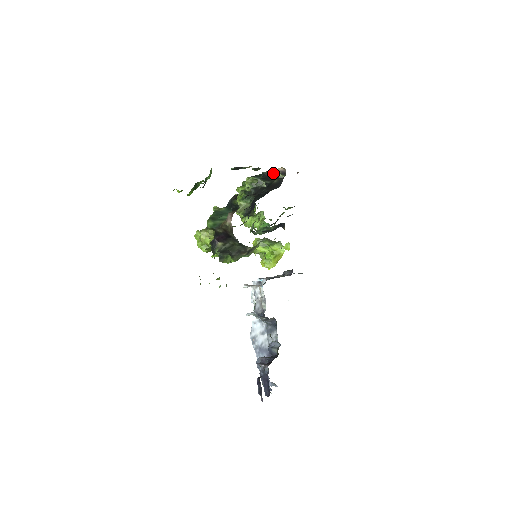
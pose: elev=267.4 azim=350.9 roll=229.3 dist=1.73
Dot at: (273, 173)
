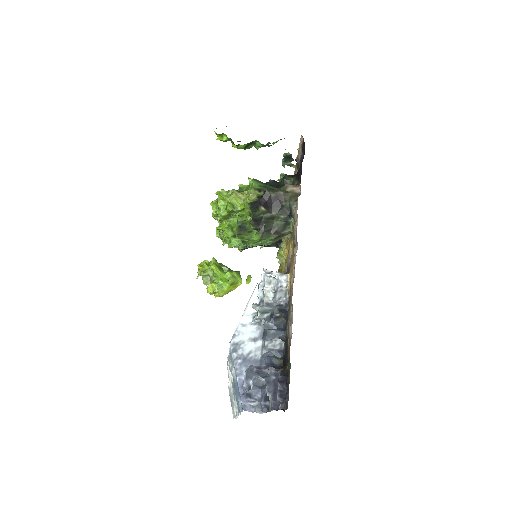
Dot at: occluded
